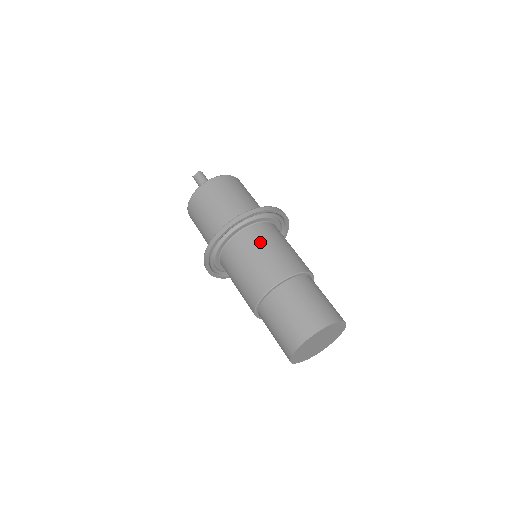
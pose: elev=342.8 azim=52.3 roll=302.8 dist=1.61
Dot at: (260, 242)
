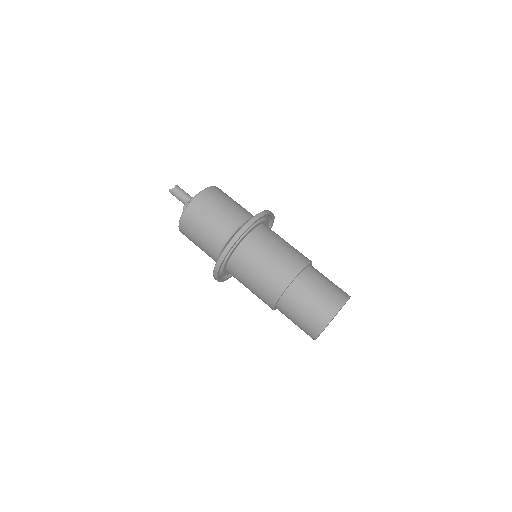
Dot at: (273, 239)
